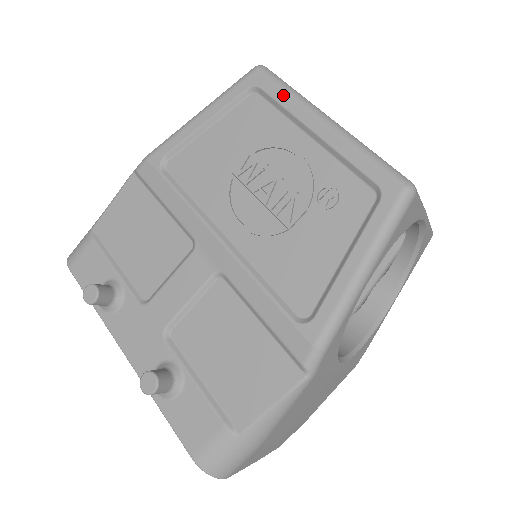
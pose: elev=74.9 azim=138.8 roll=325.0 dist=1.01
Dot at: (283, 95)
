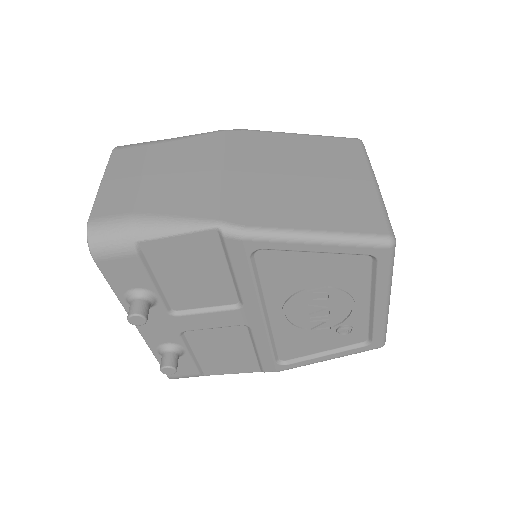
Dot at: (384, 277)
